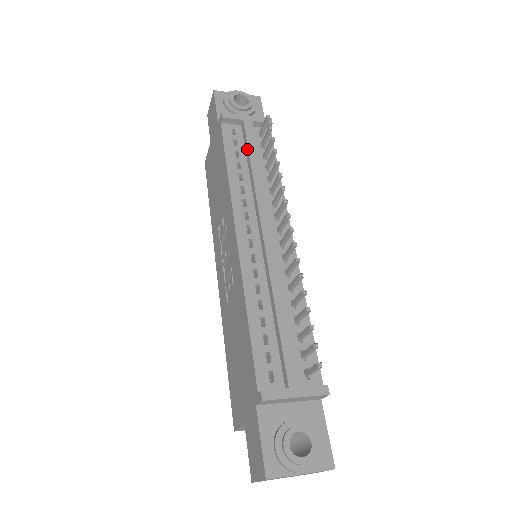
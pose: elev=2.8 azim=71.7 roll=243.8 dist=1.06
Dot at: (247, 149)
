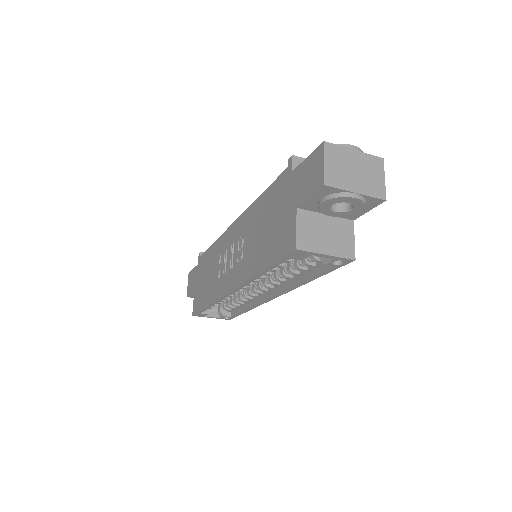
Dot at: occluded
